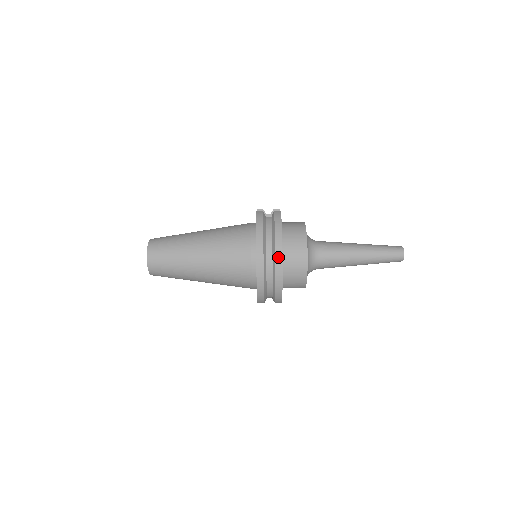
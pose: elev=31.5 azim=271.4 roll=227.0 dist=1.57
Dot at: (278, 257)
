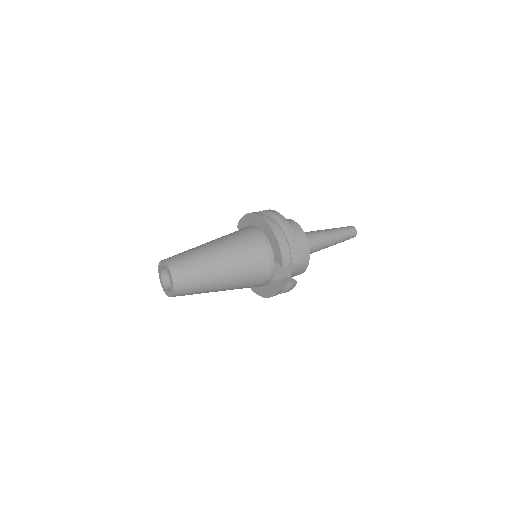
Dot at: occluded
